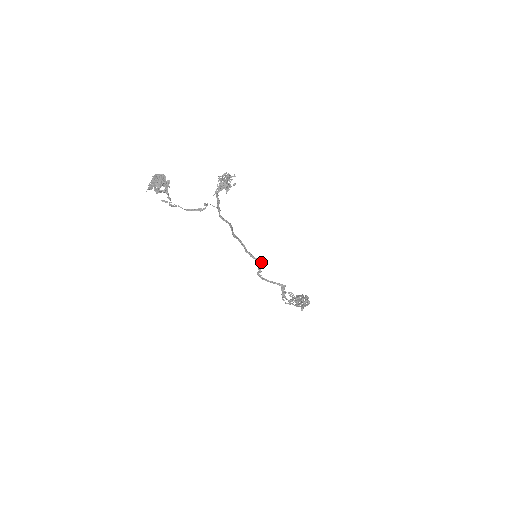
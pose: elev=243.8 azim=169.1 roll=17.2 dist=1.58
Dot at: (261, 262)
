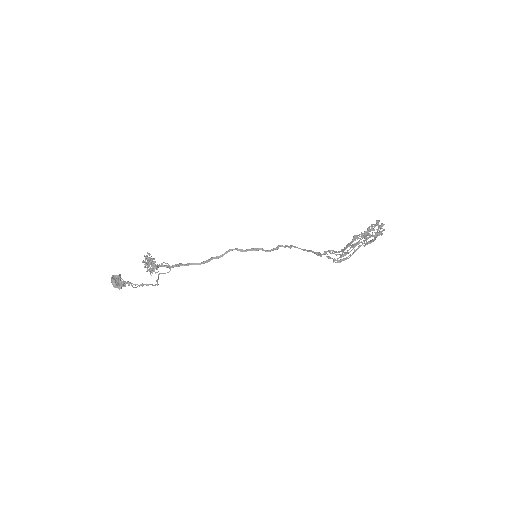
Dot at: (271, 250)
